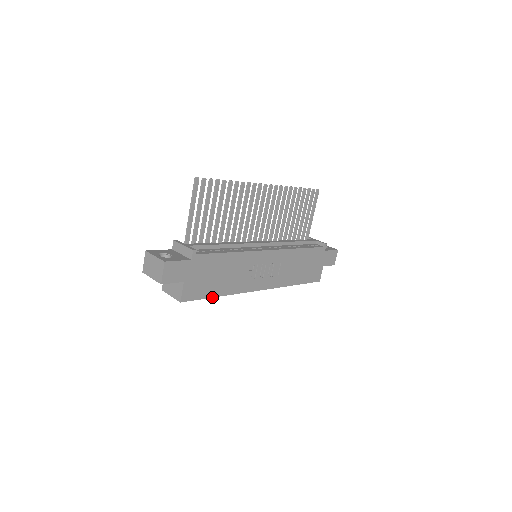
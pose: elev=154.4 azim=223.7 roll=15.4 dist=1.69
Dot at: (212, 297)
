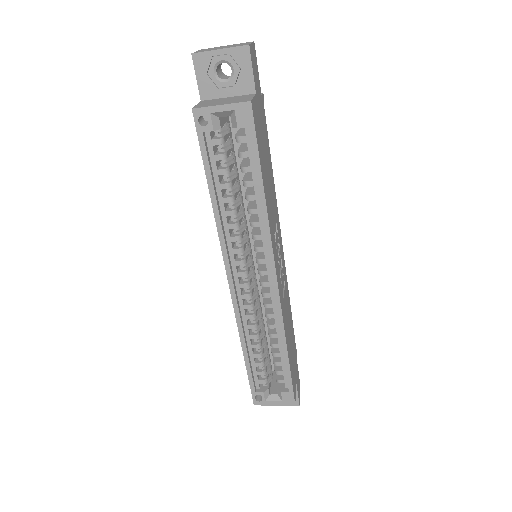
Dot at: (261, 173)
